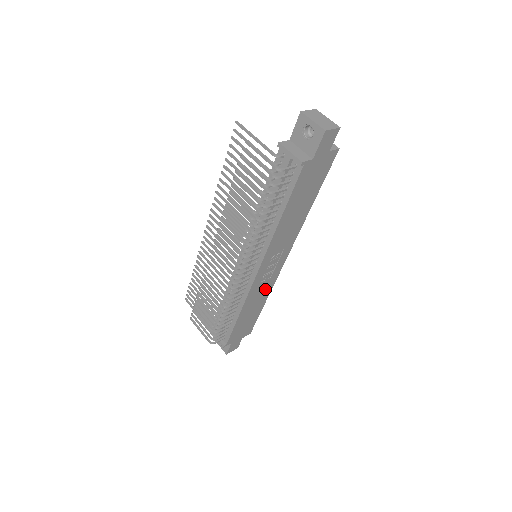
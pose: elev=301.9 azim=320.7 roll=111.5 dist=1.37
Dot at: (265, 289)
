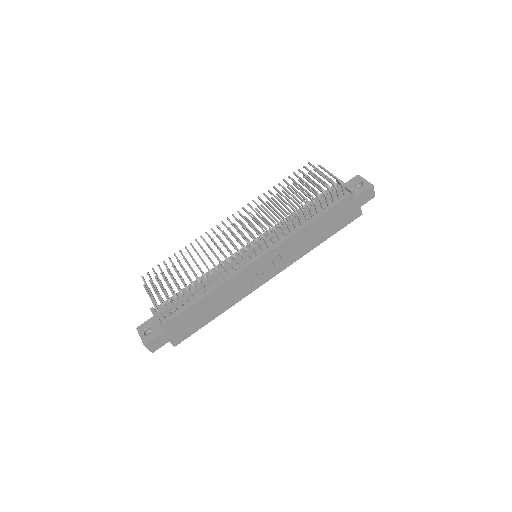
Dot at: (237, 293)
